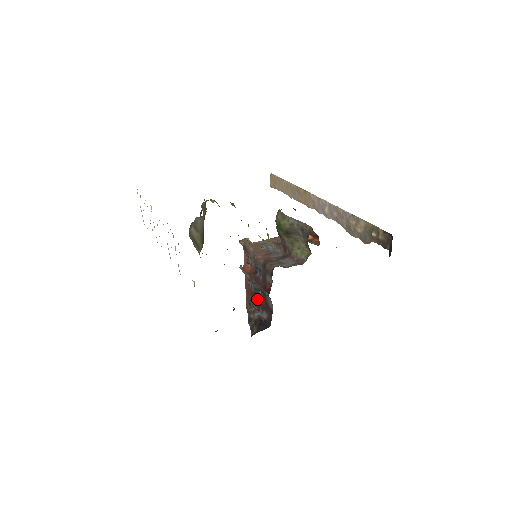
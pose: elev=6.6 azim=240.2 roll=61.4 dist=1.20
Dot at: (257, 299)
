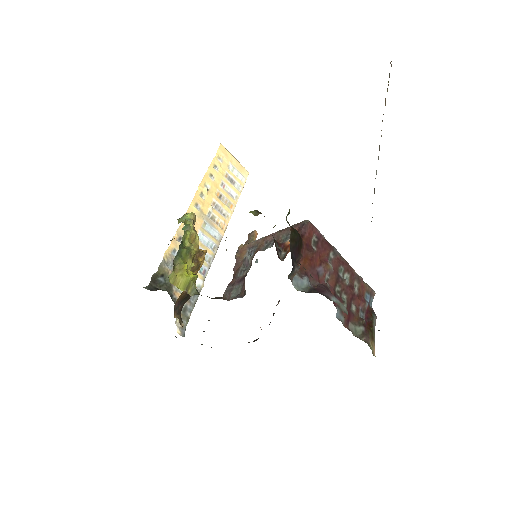
Dot at: occluded
